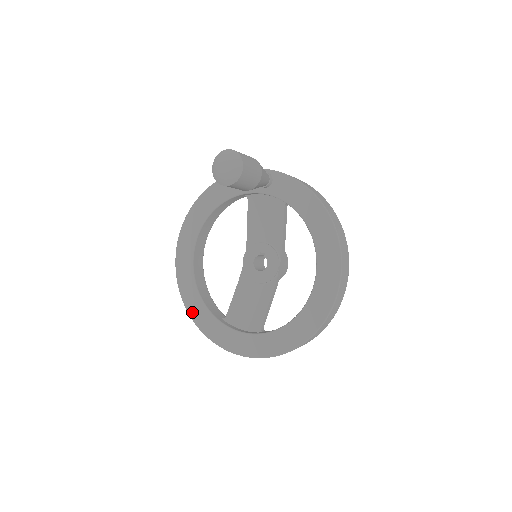
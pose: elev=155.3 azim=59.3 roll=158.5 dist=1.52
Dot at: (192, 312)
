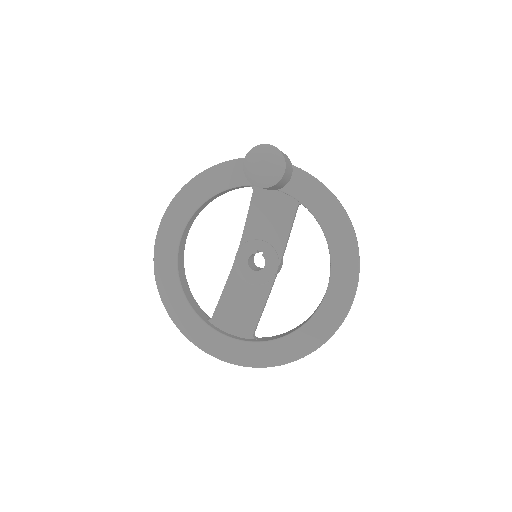
Dot at: (171, 310)
